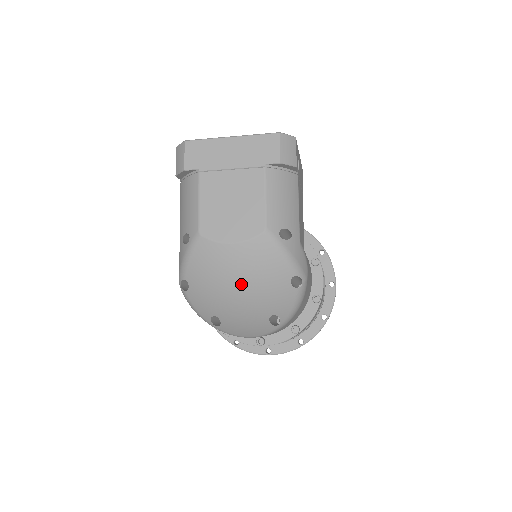
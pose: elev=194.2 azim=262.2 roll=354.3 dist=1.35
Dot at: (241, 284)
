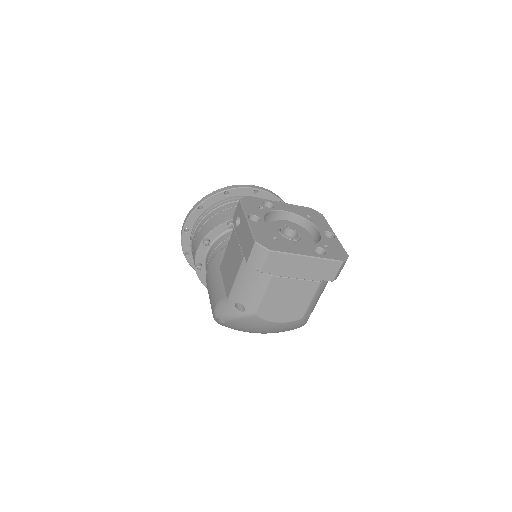
Dot at: (266, 332)
